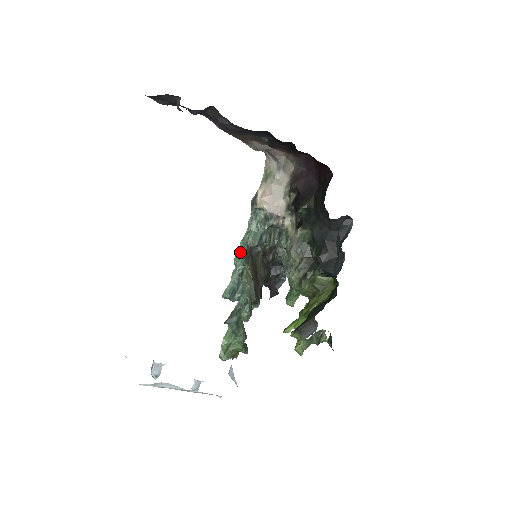
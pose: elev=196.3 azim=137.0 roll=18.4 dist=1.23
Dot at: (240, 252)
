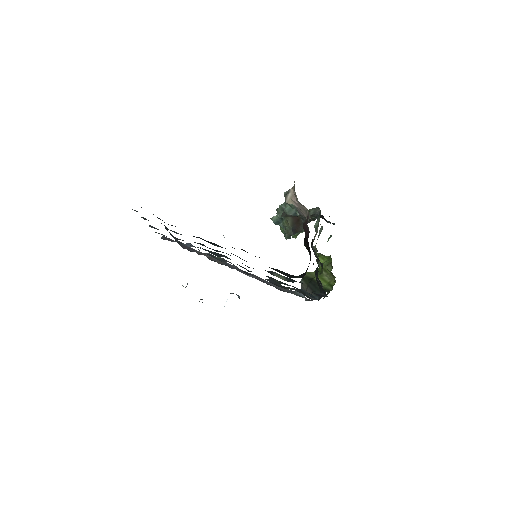
Dot at: (278, 212)
